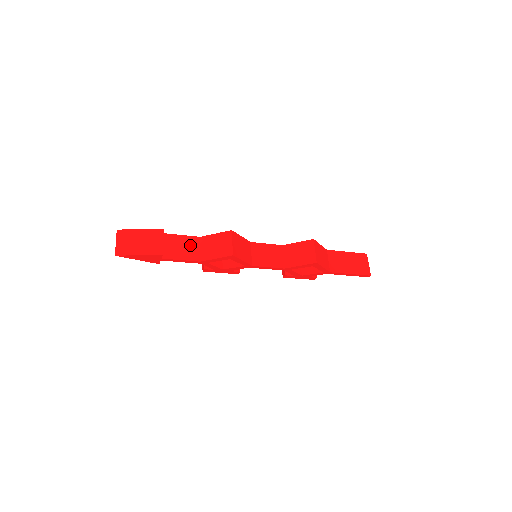
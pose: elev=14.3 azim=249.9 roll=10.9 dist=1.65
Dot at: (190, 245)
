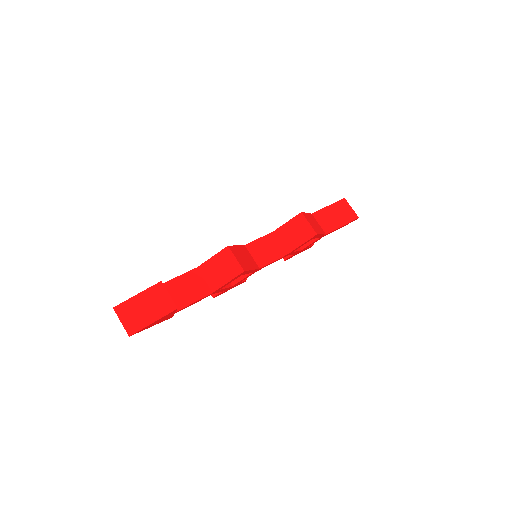
Dot at: (193, 282)
